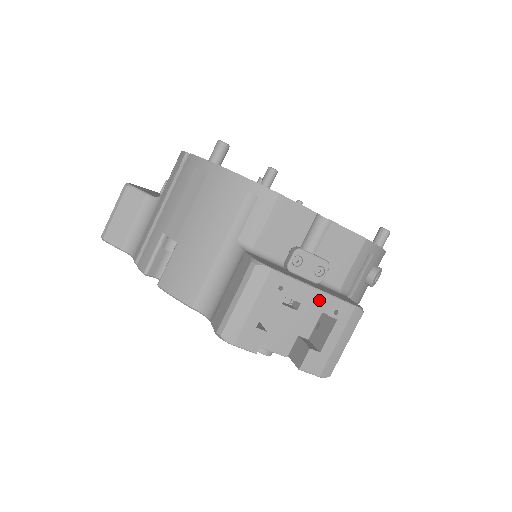
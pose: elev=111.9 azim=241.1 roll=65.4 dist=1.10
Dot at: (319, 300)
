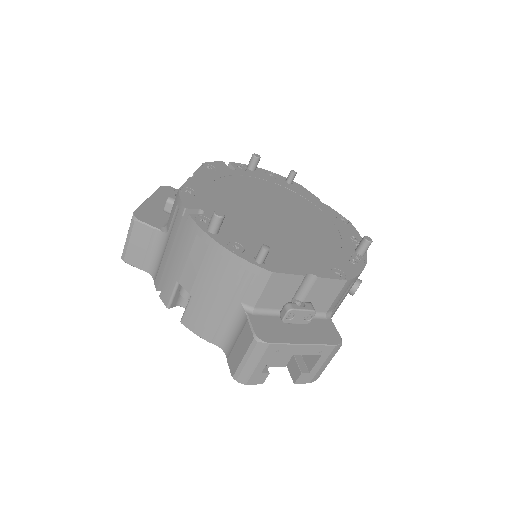
Dot at: (307, 349)
